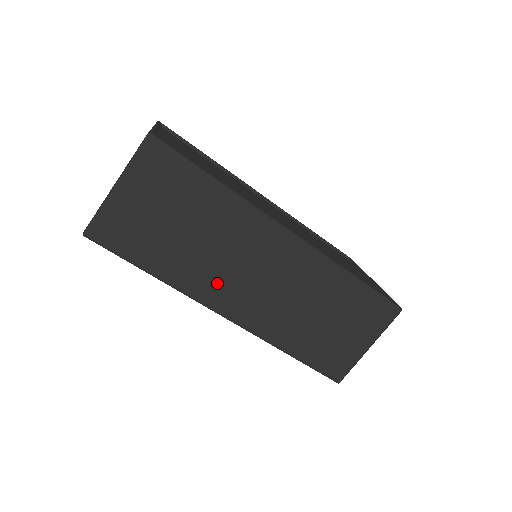
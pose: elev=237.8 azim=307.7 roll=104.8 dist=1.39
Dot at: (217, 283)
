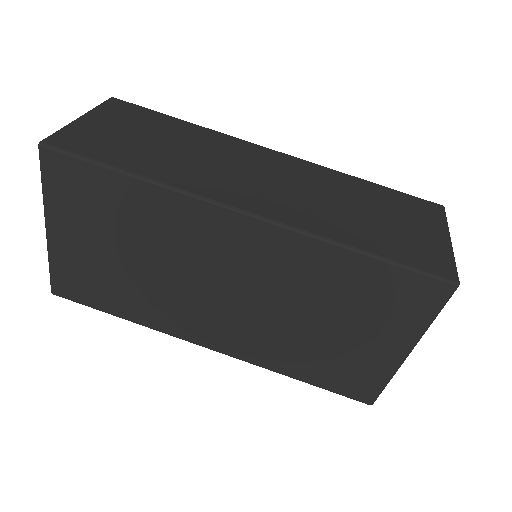
Dot at: (217, 181)
